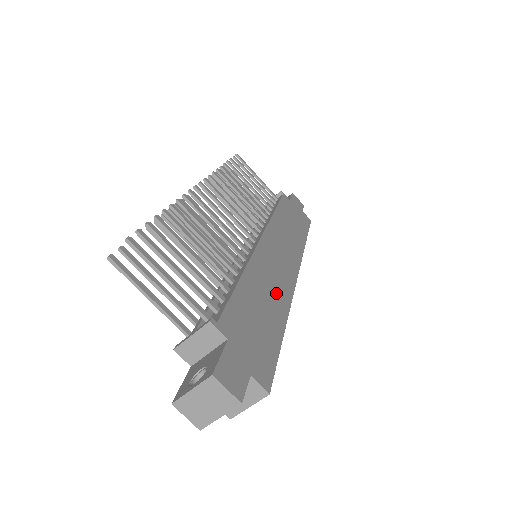
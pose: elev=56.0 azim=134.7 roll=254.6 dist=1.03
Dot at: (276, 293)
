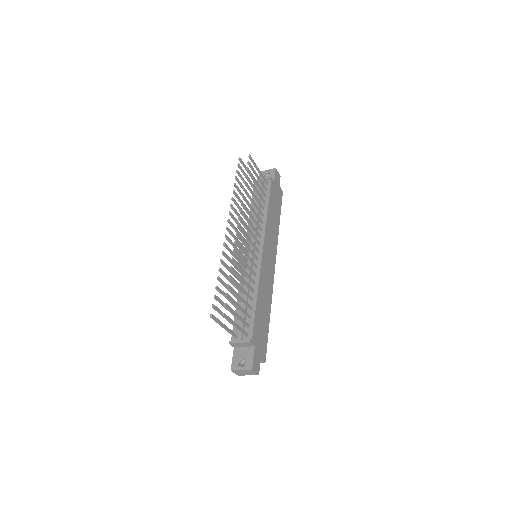
Dot at: (268, 294)
